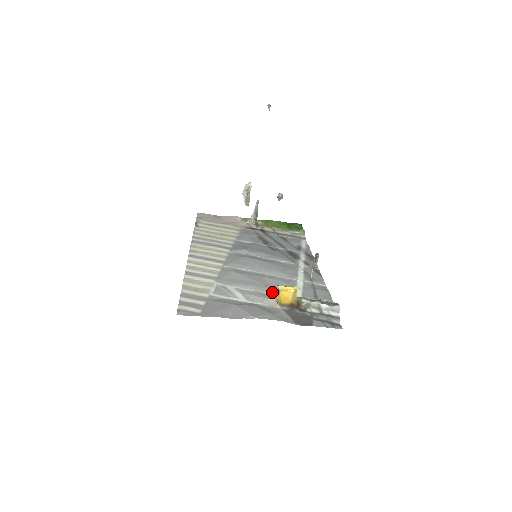
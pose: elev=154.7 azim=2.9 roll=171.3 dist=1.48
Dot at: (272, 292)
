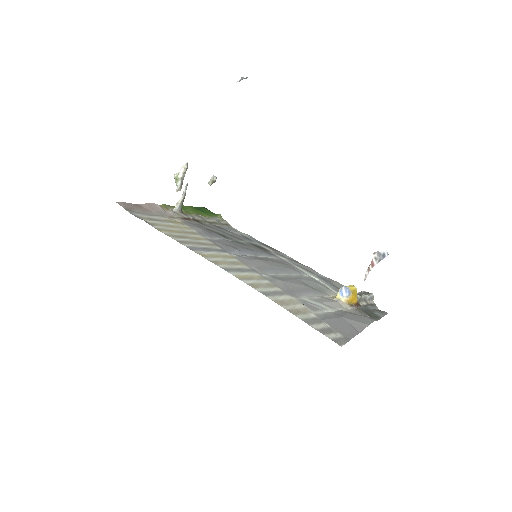
Dot at: (325, 294)
